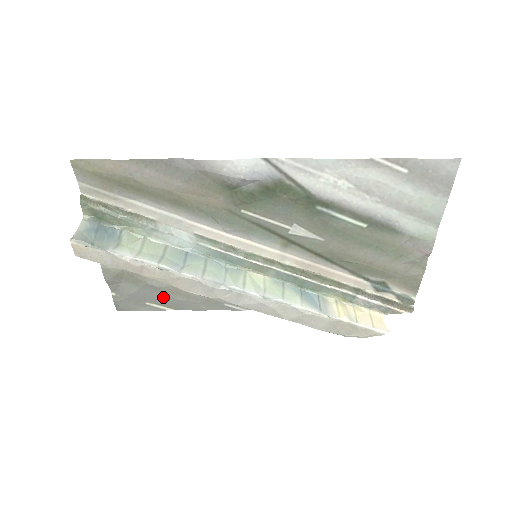
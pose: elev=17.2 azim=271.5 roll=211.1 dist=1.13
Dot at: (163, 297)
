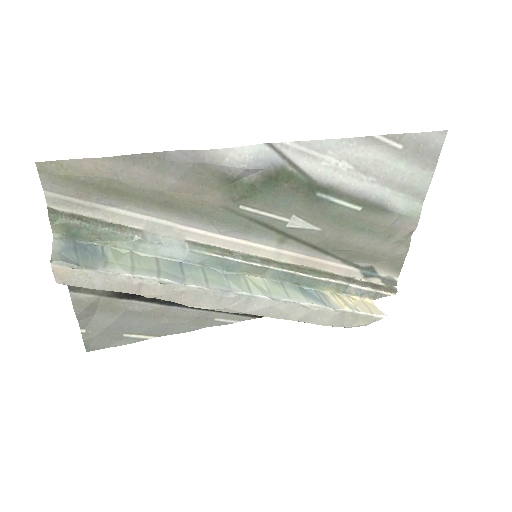
Dot at: (145, 323)
